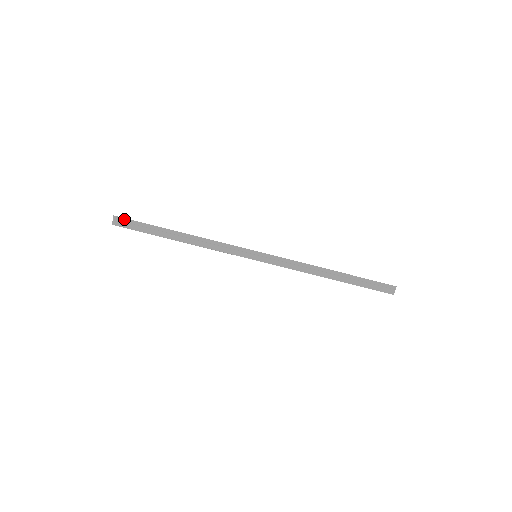
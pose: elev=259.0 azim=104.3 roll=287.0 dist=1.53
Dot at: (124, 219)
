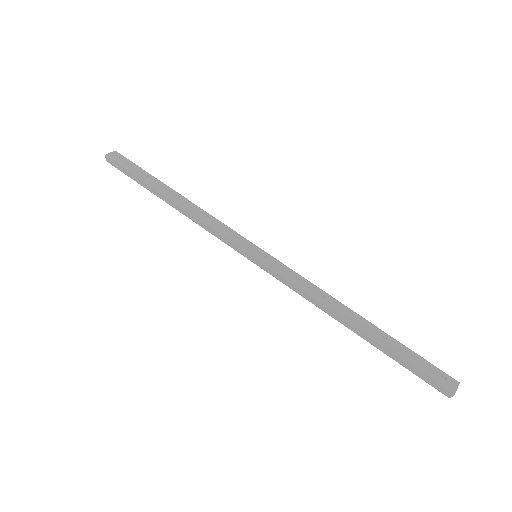
Dot at: (124, 158)
